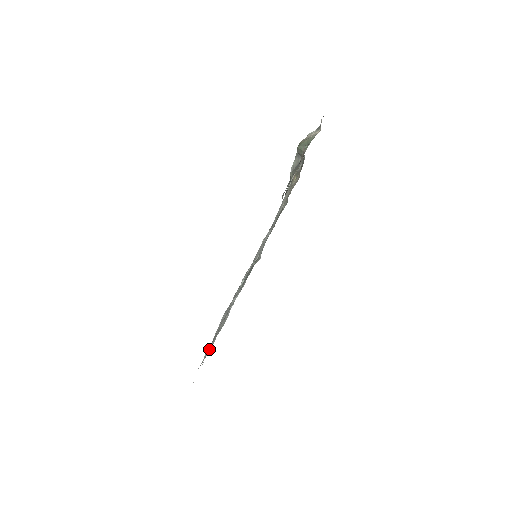
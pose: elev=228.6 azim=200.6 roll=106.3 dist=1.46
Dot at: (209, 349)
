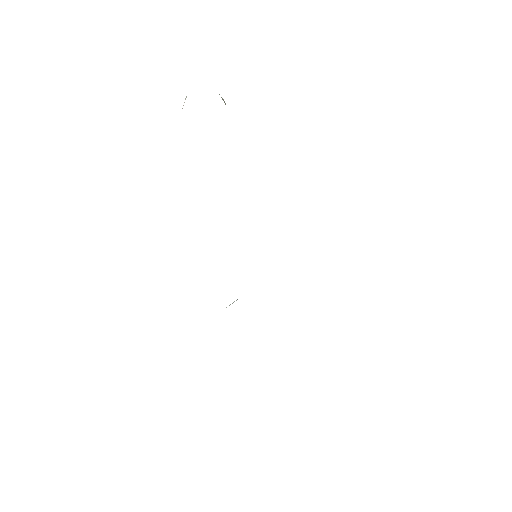
Dot at: occluded
